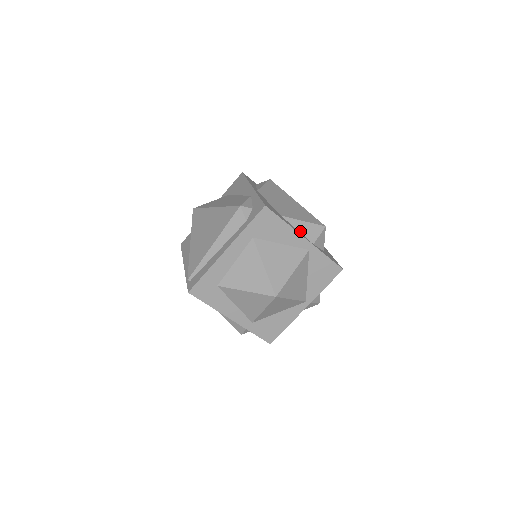
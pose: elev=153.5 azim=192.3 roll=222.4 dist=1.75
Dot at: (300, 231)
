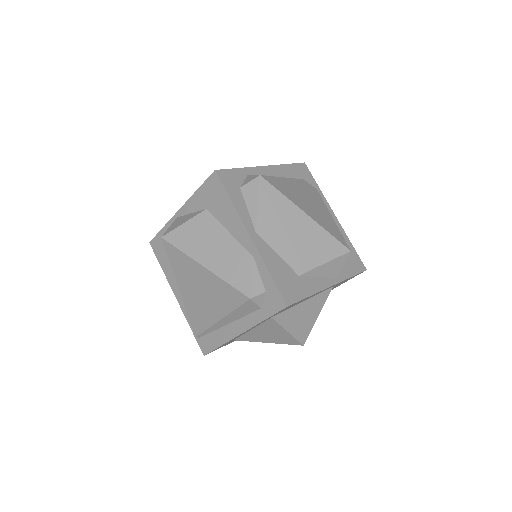
Dot at: (322, 276)
